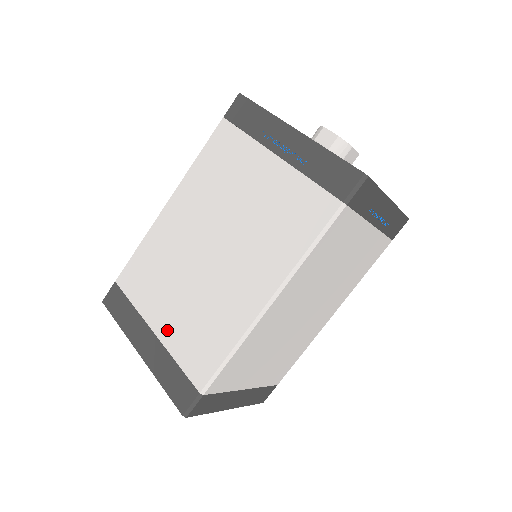
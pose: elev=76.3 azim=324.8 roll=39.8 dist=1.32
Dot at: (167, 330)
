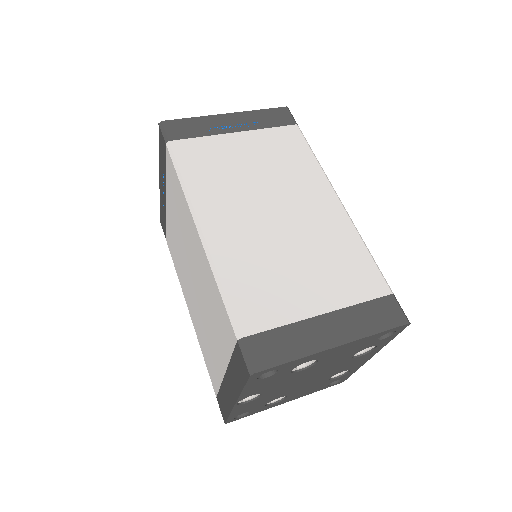
Dot at: (221, 355)
